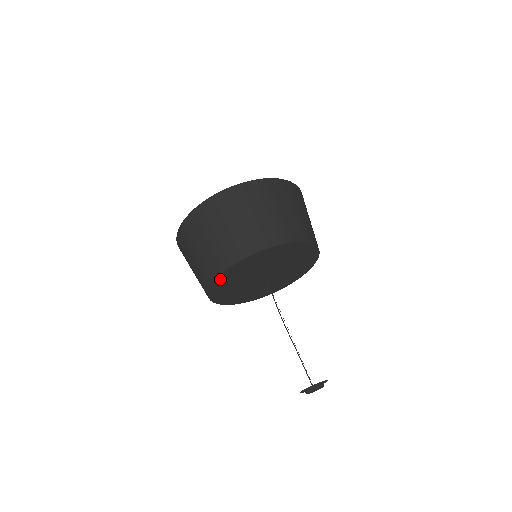
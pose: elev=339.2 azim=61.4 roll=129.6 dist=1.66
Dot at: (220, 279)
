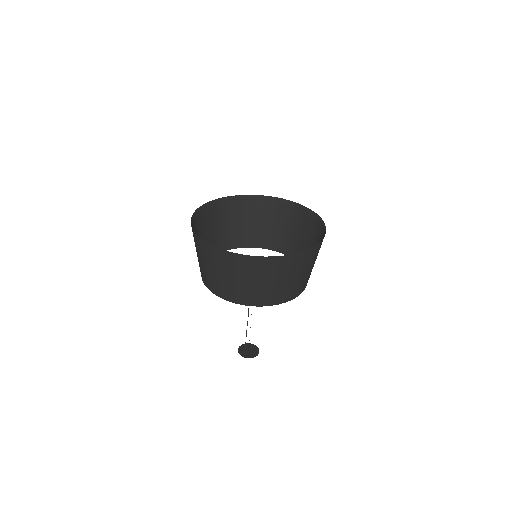
Dot at: occluded
